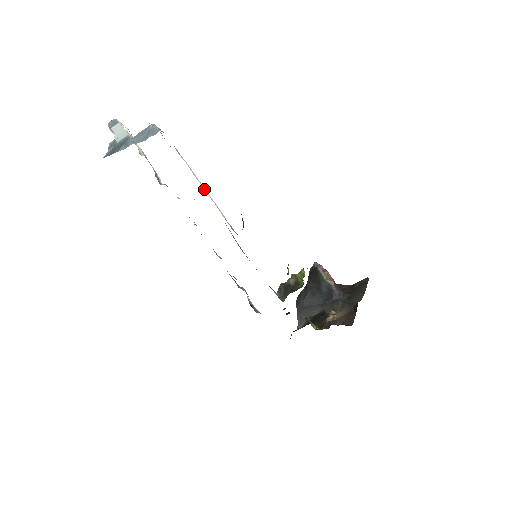
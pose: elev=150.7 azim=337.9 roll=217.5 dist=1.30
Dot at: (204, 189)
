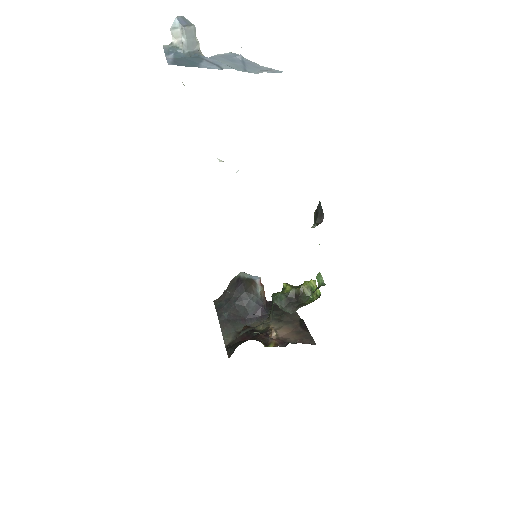
Dot at: occluded
